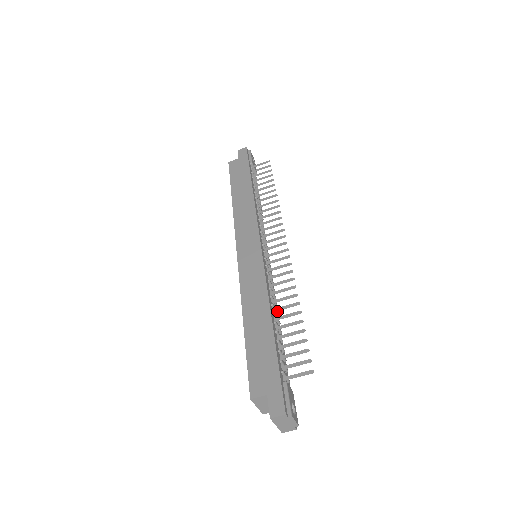
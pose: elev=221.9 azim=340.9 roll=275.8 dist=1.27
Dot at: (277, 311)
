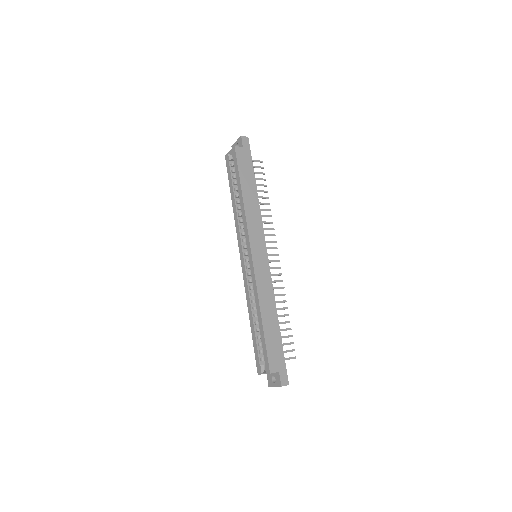
Dot at: occluded
